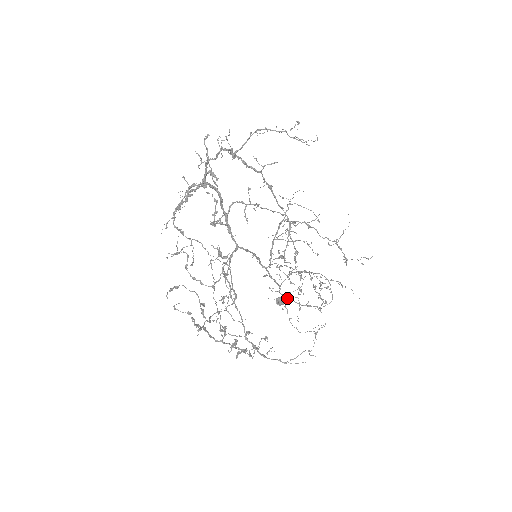
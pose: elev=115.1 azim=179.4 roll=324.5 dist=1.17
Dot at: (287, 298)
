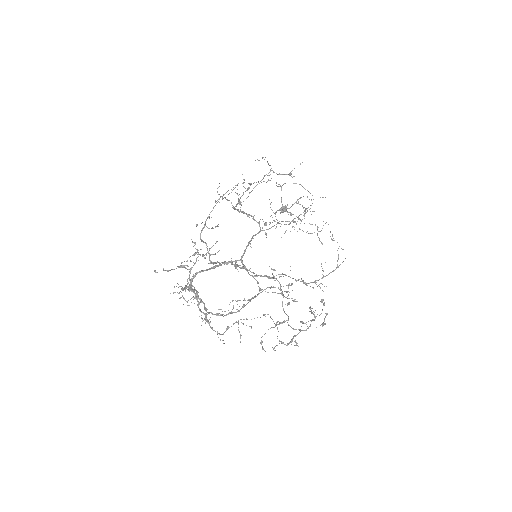
Dot at: occluded
